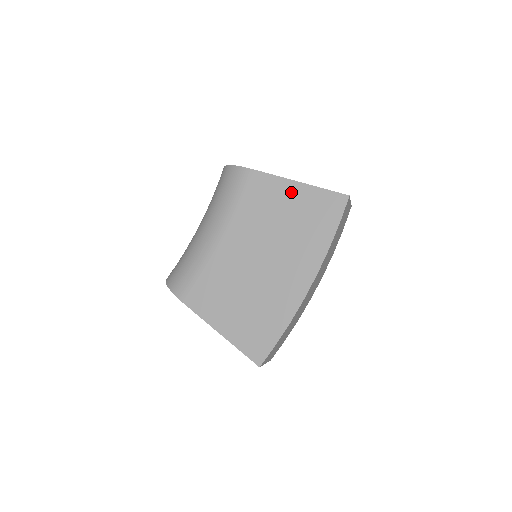
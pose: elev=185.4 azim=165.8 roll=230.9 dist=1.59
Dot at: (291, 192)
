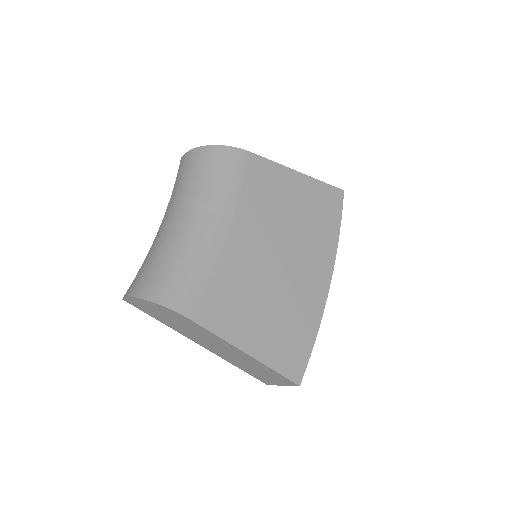
Dot at: (294, 182)
